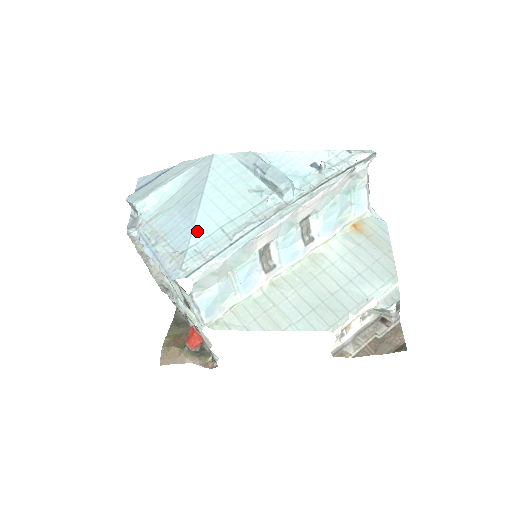
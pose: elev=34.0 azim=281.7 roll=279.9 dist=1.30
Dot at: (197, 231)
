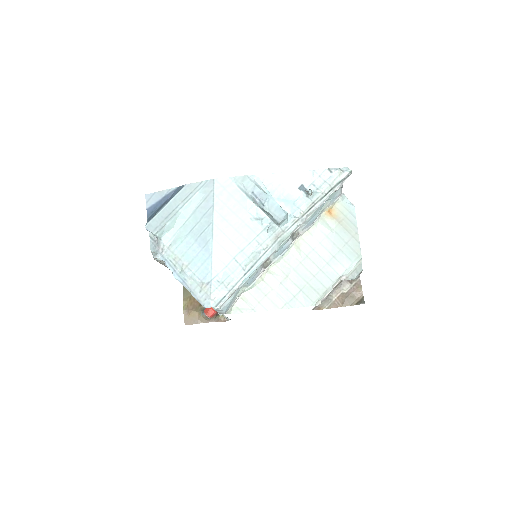
Dot at: (216, 263)
